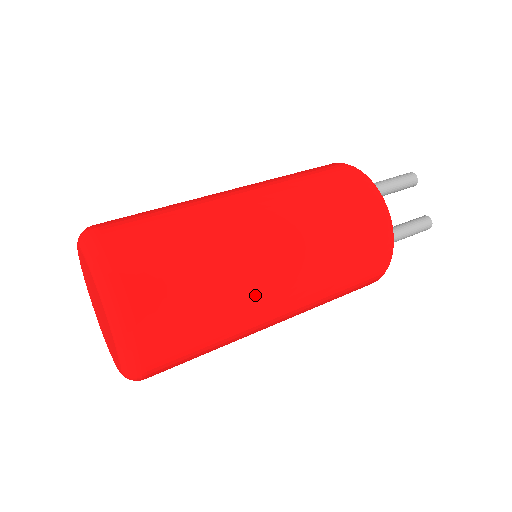
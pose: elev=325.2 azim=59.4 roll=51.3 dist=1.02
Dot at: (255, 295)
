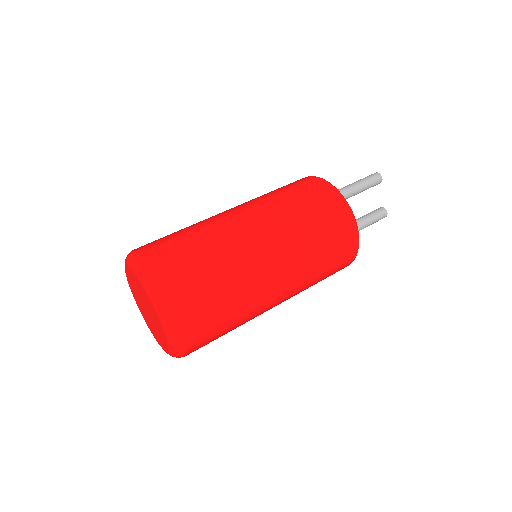
Dot at: (261, 304)
